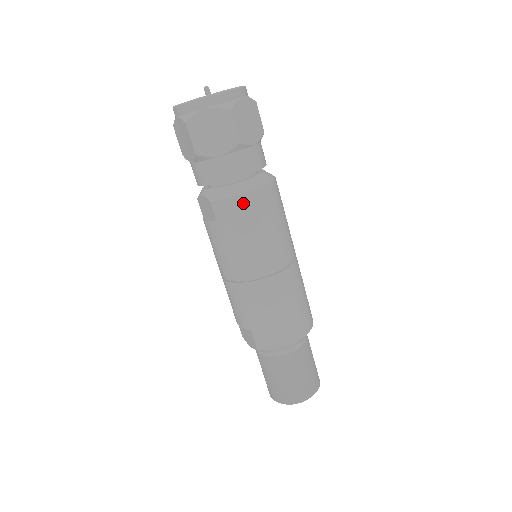
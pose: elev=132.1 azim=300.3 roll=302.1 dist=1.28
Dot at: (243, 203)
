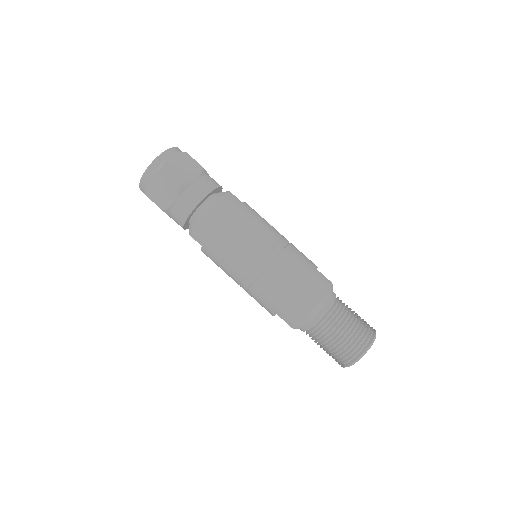
Dot at: (206, 223)
